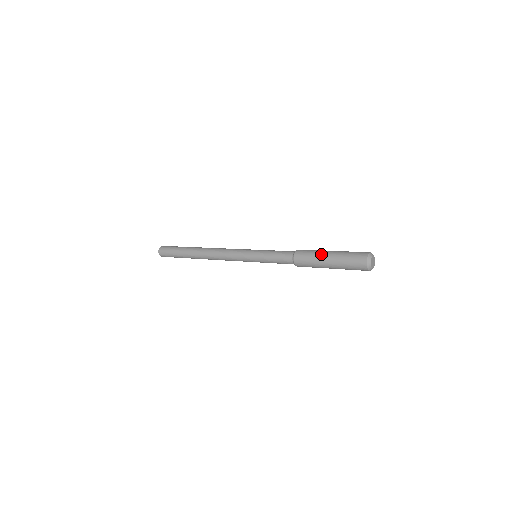
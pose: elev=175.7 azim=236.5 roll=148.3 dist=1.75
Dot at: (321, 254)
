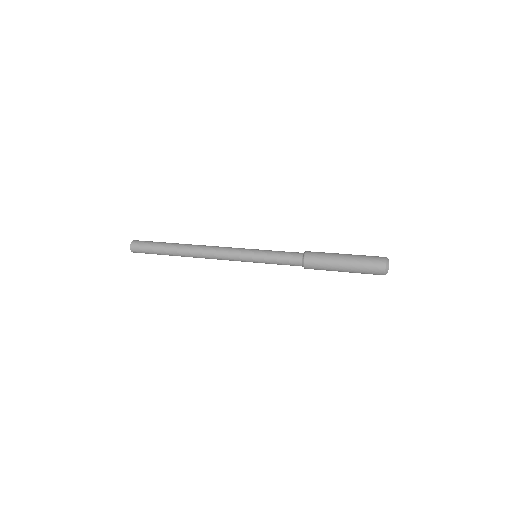
Dot at: (335, 259)
